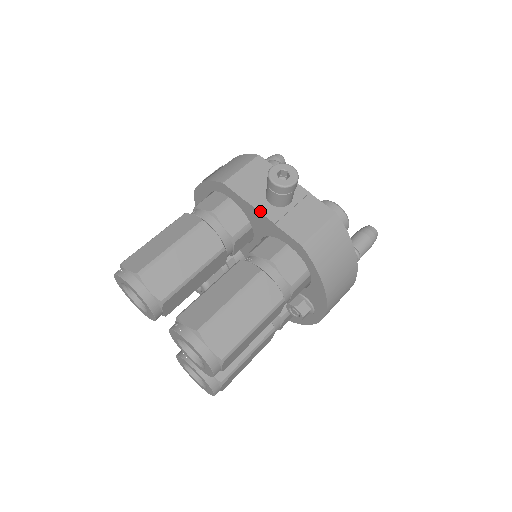
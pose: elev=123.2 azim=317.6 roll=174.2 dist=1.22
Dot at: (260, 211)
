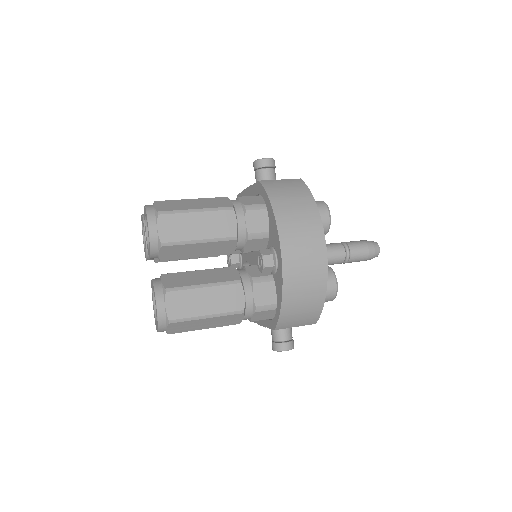
Dot at: (247, 188)
